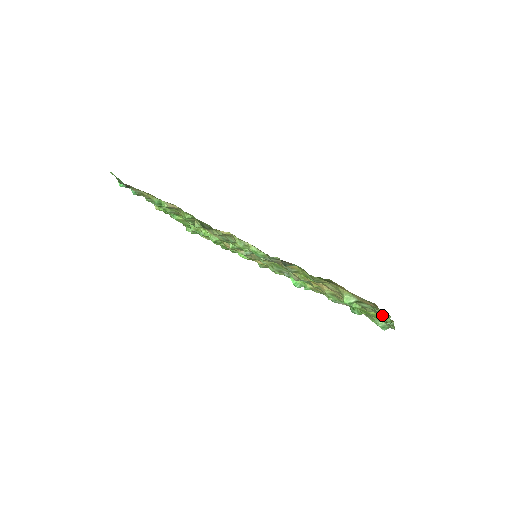
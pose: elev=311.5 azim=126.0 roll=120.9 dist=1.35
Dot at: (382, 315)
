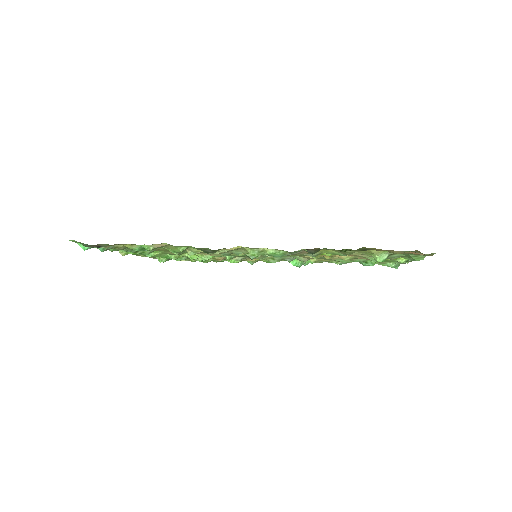
Dot at: (416, 257)
